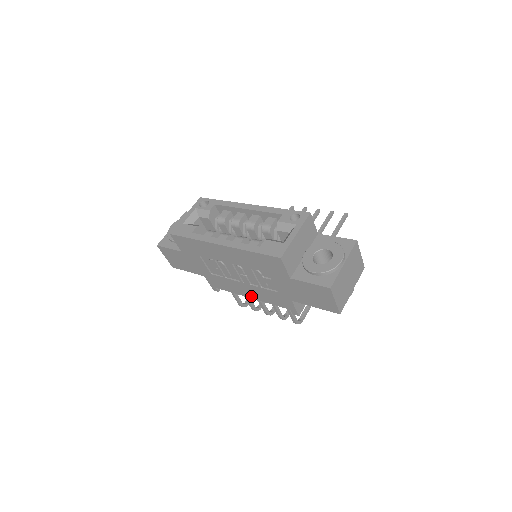
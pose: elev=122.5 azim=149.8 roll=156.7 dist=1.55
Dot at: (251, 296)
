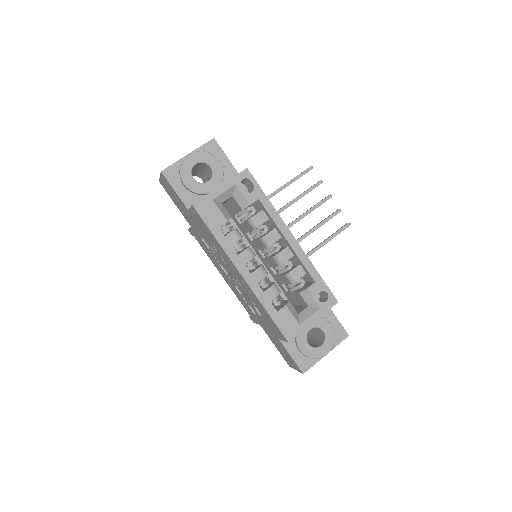
Dot at: (224, 278)
